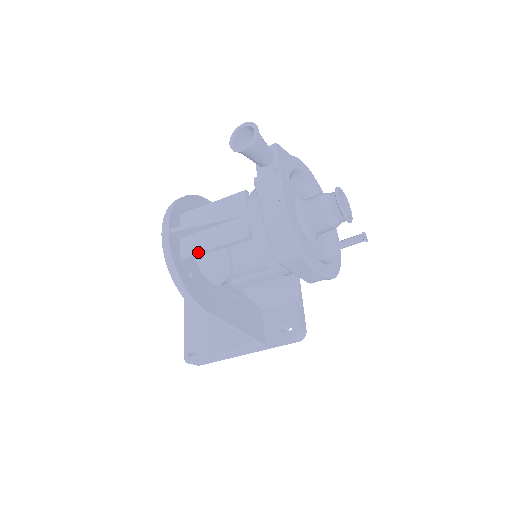
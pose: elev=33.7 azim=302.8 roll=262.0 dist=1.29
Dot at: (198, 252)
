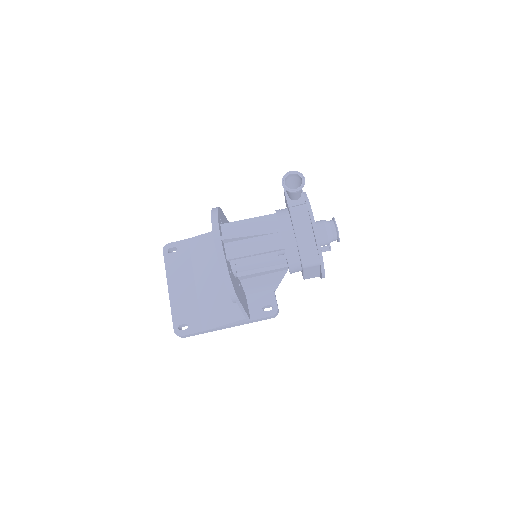
Dot at: (242, 256)
